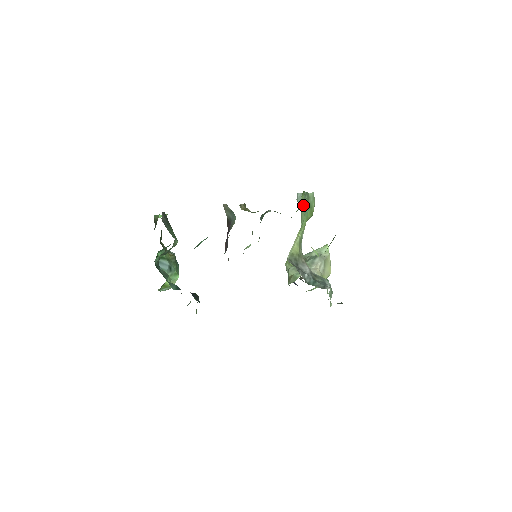
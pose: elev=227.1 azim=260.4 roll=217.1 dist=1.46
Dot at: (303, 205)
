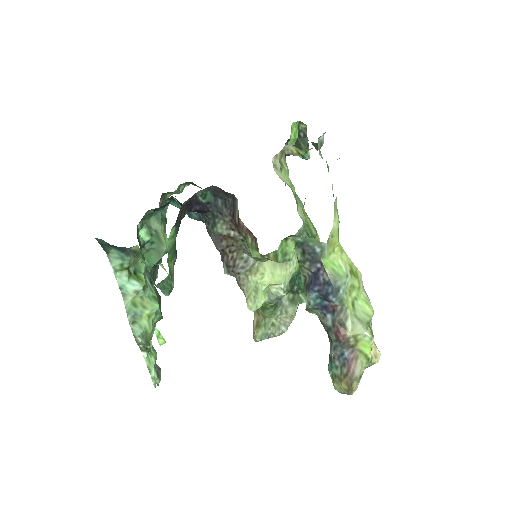
Dot at: occluded
